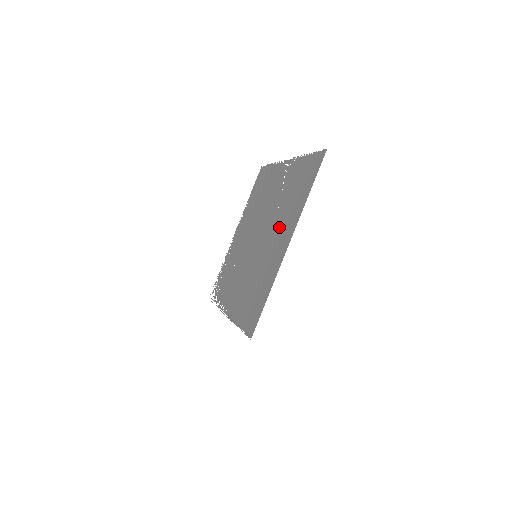
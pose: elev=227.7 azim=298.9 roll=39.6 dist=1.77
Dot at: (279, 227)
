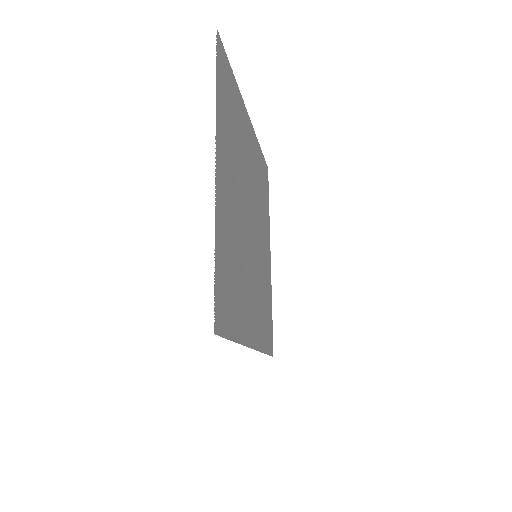
Dot at: (246, 289)
